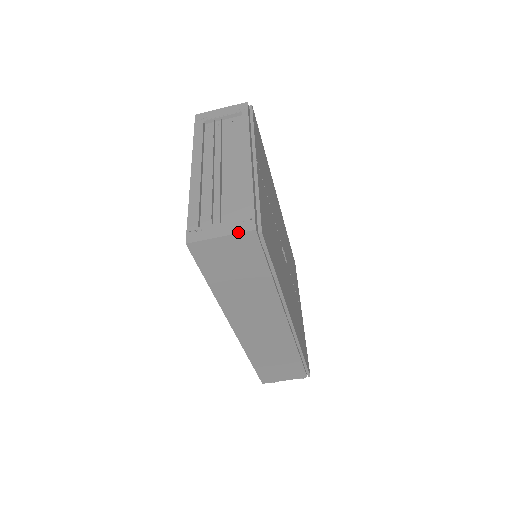
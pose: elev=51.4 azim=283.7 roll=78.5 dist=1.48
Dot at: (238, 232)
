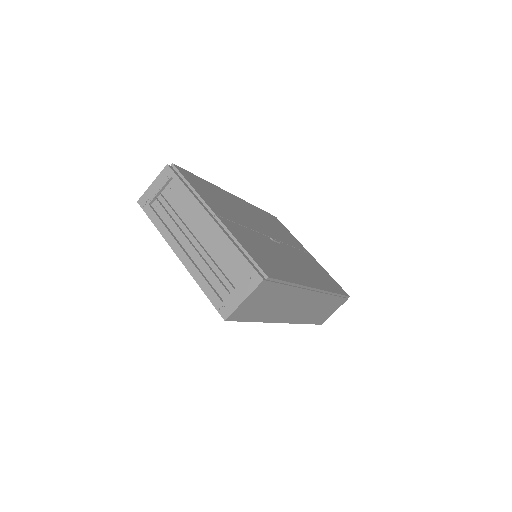
Dot at: (253, 290)
